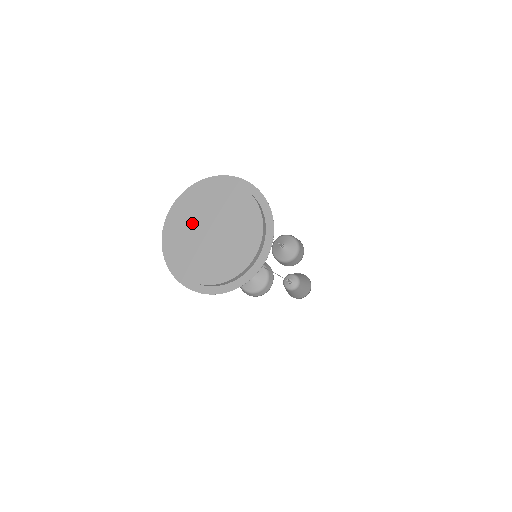
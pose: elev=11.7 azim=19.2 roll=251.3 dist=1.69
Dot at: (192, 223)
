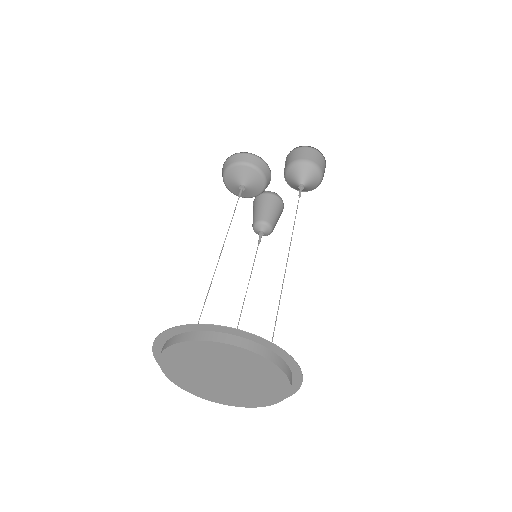
Dot at: (218, 362)
